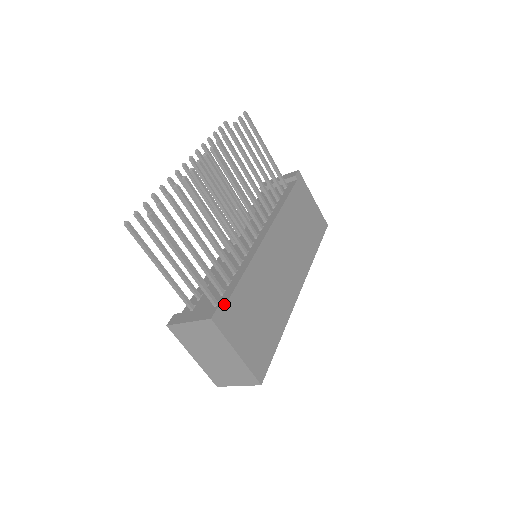
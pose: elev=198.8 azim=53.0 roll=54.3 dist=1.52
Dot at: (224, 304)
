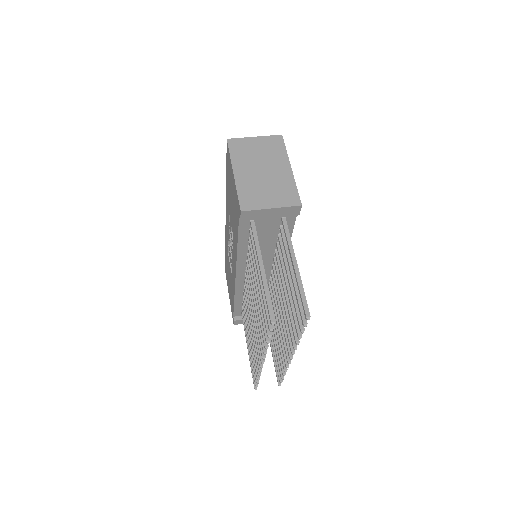
Dot at: occluded
